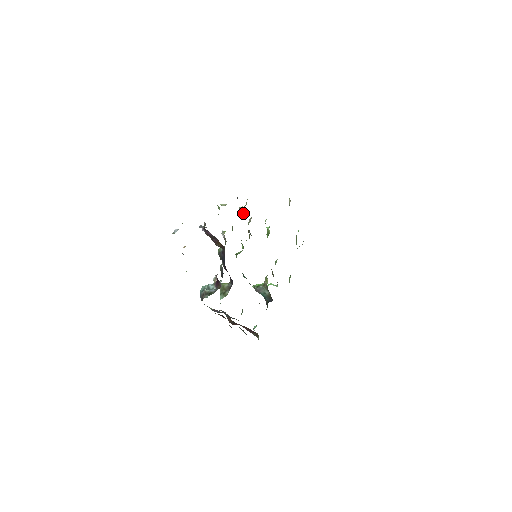
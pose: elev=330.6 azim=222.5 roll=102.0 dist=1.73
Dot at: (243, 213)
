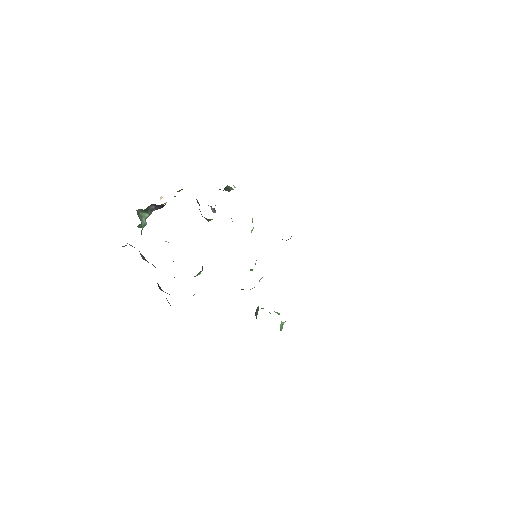
Dot at: occluded
